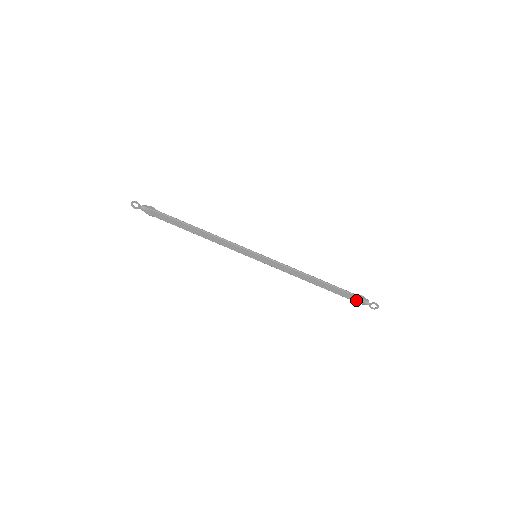
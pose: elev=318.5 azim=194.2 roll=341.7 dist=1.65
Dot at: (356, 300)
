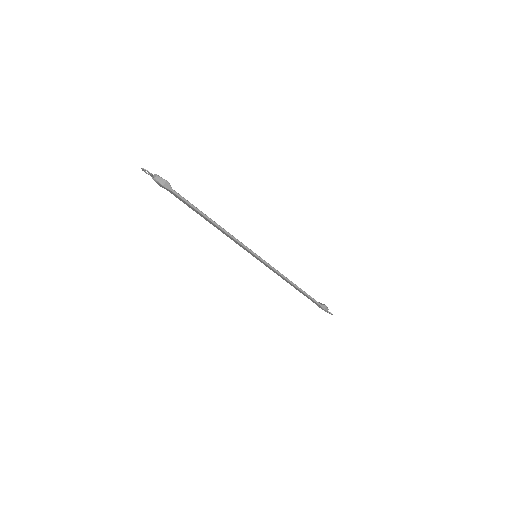
Dot at: (319, 306)
